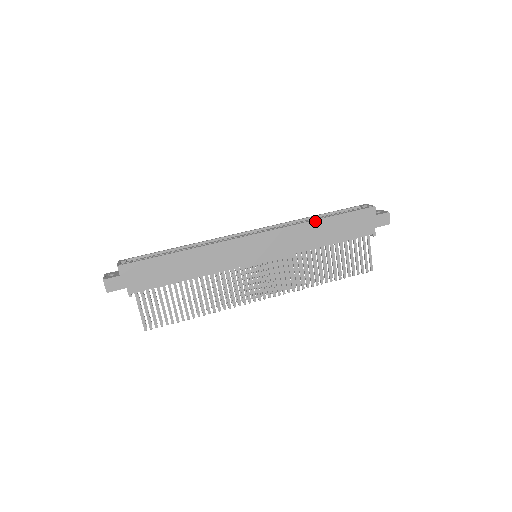
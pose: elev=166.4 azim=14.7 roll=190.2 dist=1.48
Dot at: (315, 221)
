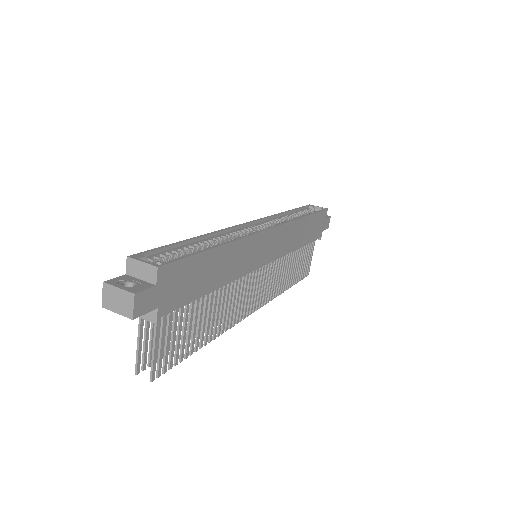
Dot at: (303, 218)
